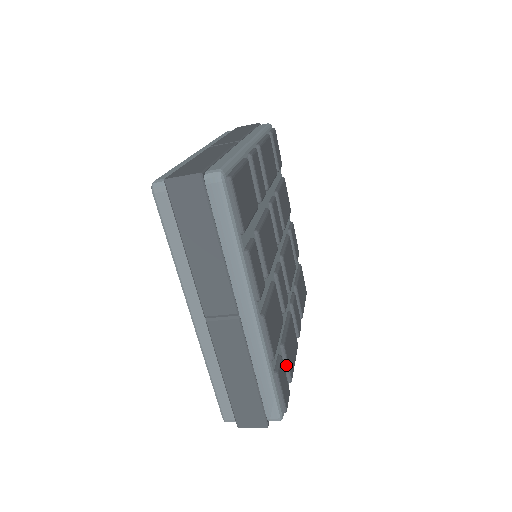
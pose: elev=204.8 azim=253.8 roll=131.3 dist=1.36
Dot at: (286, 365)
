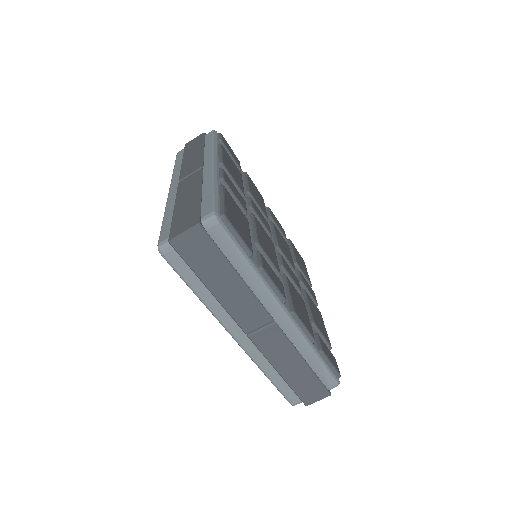
Dot at: (322, 337)
